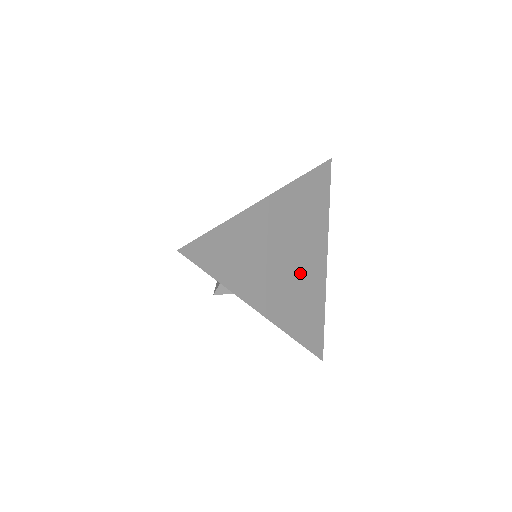
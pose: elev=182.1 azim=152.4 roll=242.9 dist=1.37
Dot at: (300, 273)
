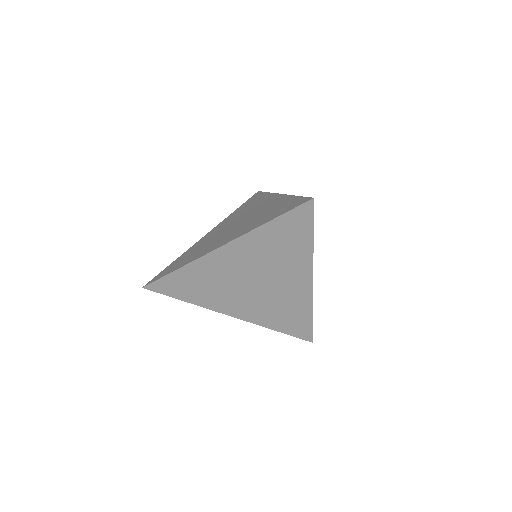
Dot at: (274, 292)
